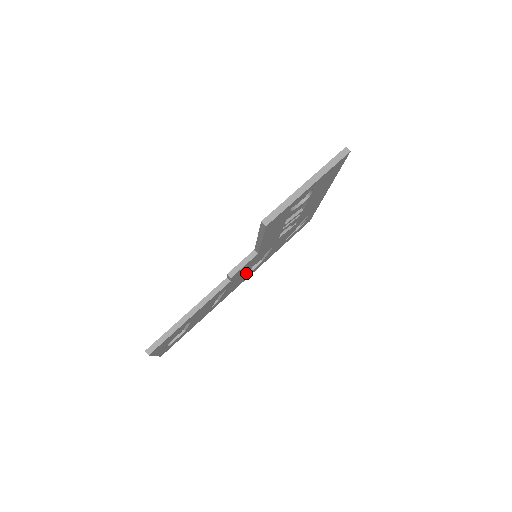
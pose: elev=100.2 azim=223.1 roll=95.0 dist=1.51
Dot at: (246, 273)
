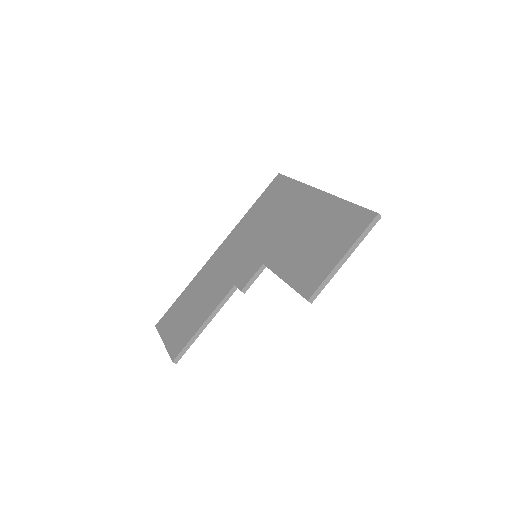
Dot at: occluded
